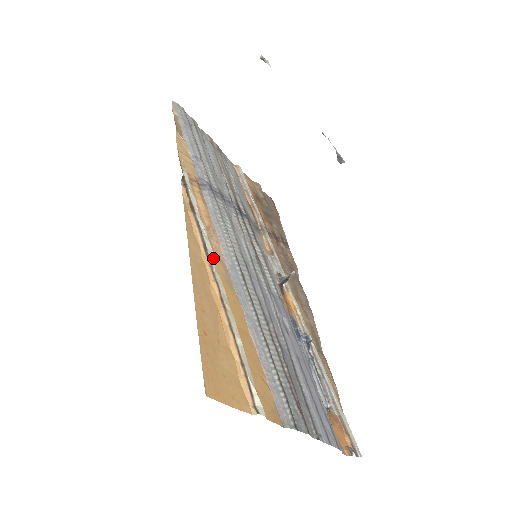
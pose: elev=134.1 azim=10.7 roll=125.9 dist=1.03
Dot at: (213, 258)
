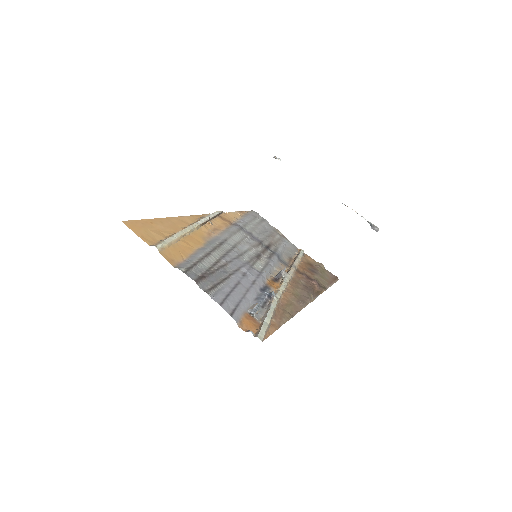
Dot at: (197, 225)
